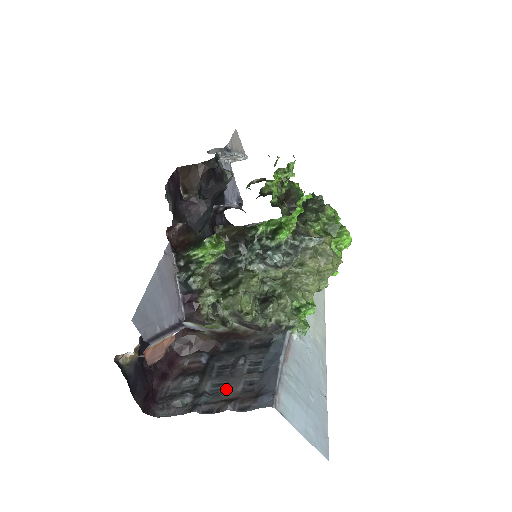
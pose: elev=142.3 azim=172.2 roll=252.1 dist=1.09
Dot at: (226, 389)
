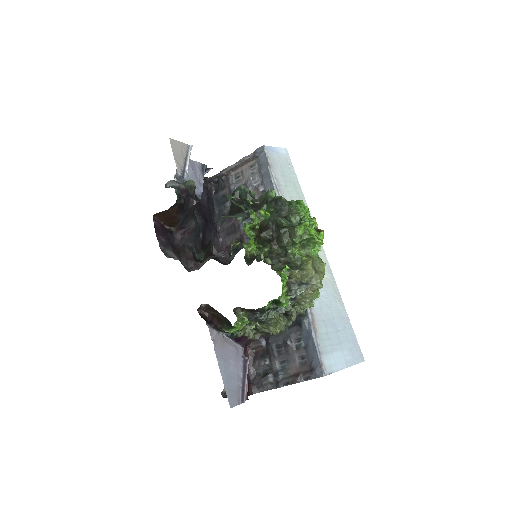
Dot at: (289, 365)
